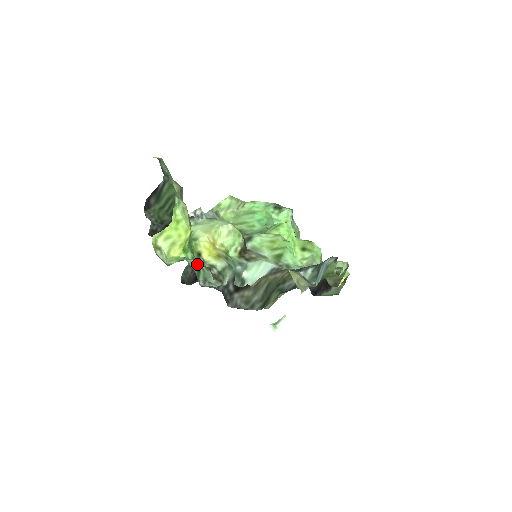
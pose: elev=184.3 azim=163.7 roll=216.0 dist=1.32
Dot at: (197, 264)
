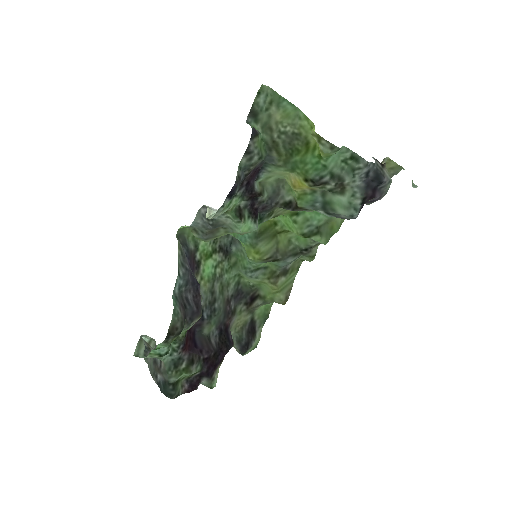
Dot at: (344, 157)
